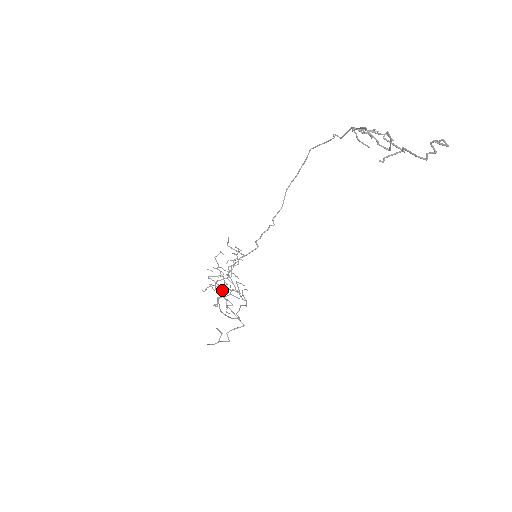
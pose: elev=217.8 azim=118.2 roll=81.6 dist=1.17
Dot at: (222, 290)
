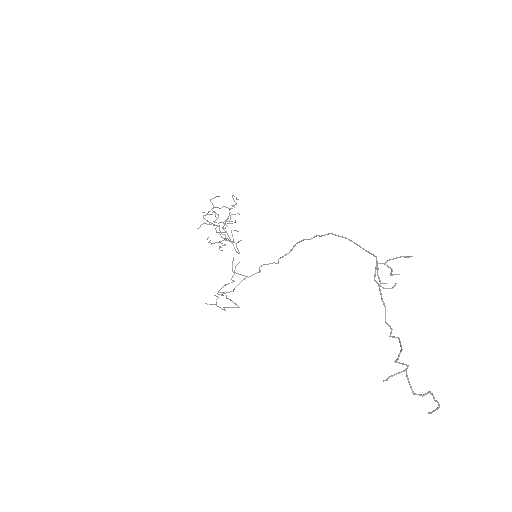
Dot at: (217, 232)
